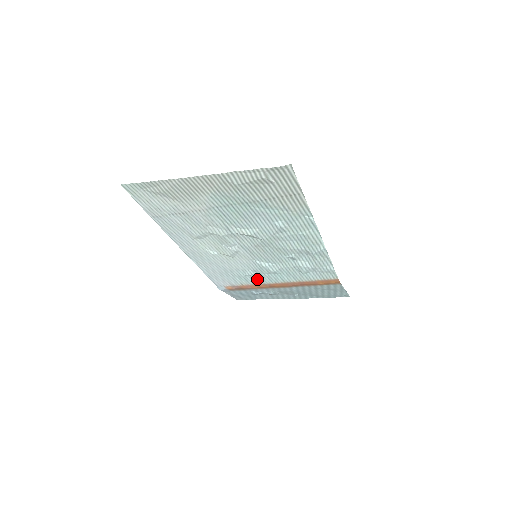
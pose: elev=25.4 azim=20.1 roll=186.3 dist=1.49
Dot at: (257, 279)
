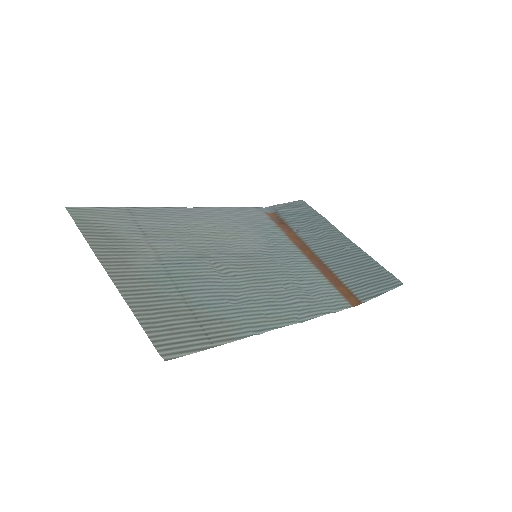
Dot at: (283, 241)
